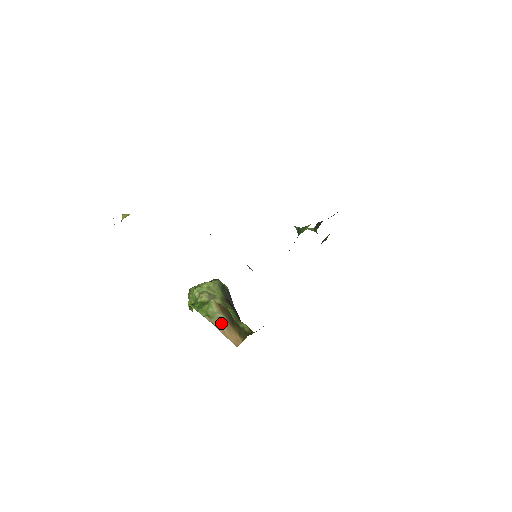
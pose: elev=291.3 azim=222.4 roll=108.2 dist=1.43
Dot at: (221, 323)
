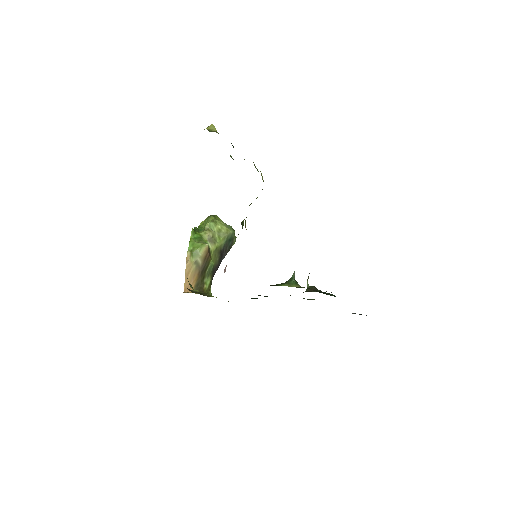
Dot at: (194, 266)
